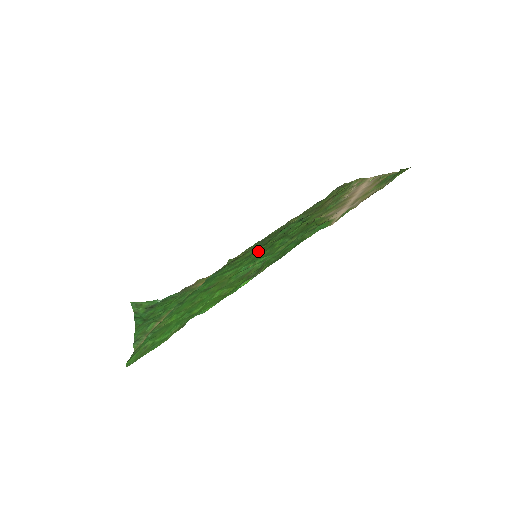
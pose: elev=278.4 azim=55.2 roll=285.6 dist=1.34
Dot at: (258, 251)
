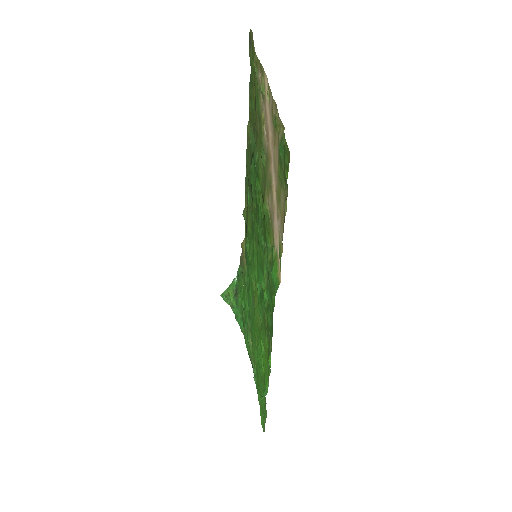
Dot at: (253, 234)
